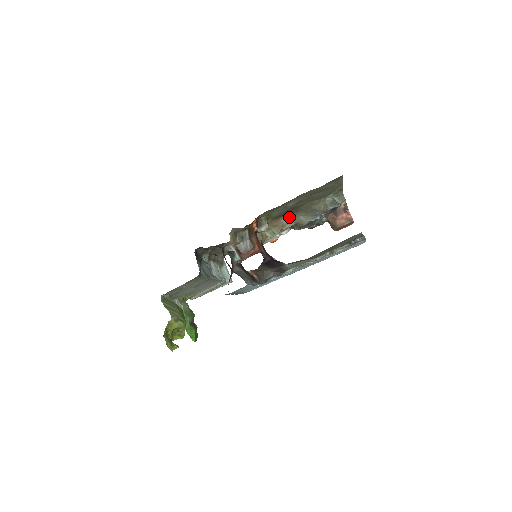
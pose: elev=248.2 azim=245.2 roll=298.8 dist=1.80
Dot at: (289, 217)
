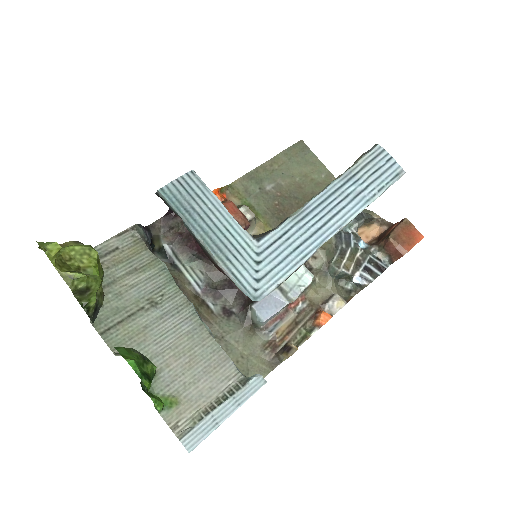
Dot at: occluded
